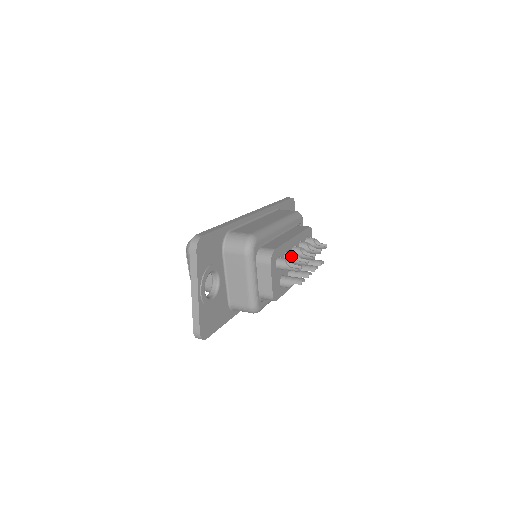
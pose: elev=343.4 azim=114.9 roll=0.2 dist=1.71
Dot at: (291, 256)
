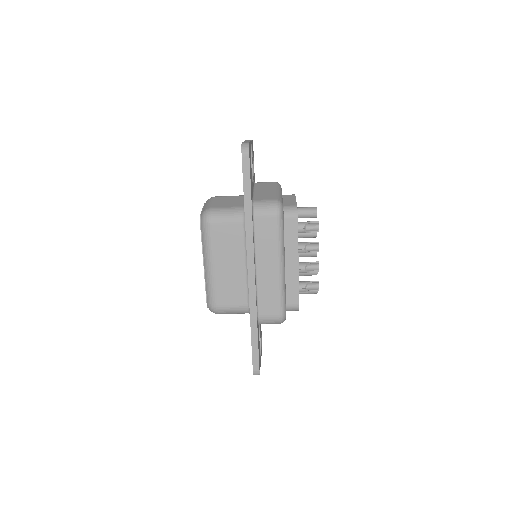
Dot at: occluded
